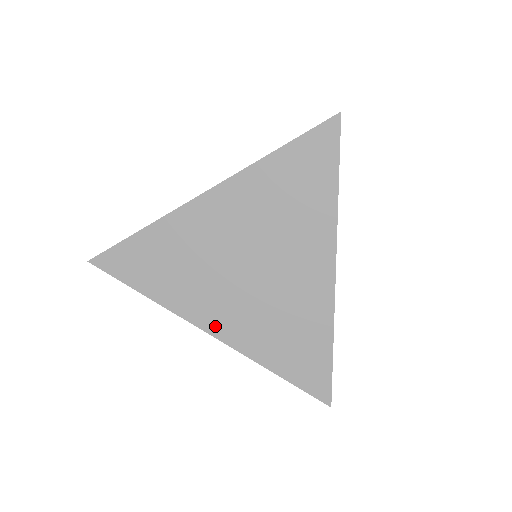
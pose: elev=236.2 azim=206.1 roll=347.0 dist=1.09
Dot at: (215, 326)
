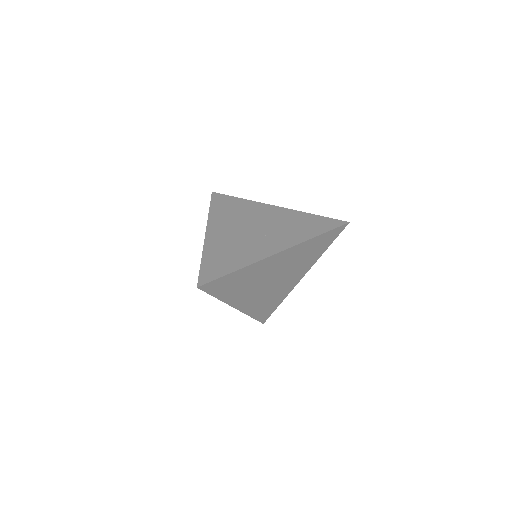
Dot at: (241, 305)
